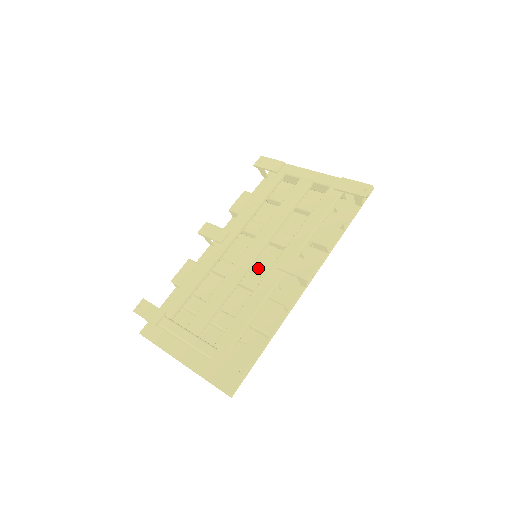
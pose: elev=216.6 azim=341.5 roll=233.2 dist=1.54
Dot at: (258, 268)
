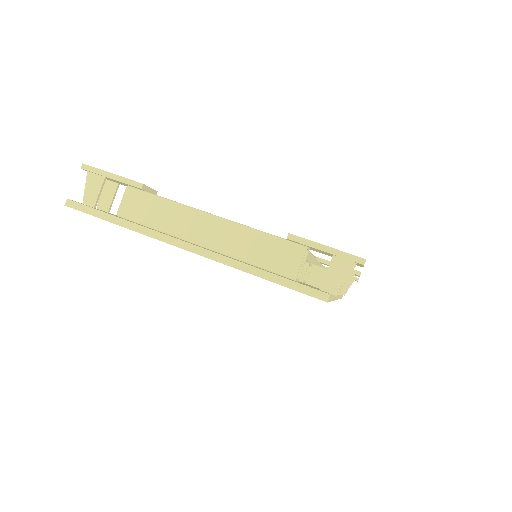
Dot at: occluded
